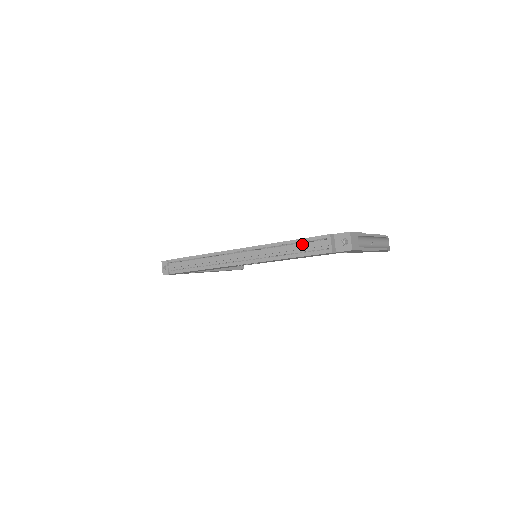
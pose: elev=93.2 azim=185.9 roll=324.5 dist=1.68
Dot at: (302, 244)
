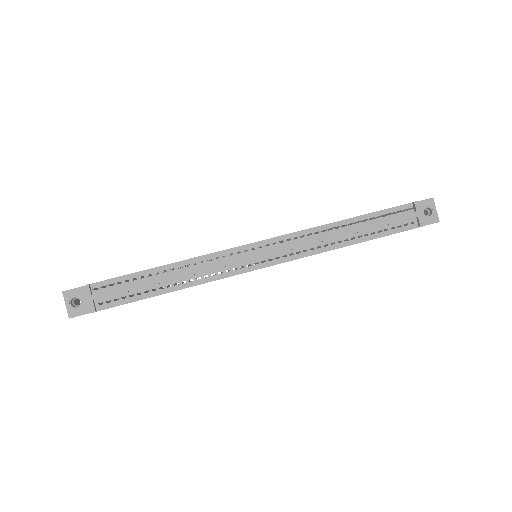
Dot at: (374, 220)
